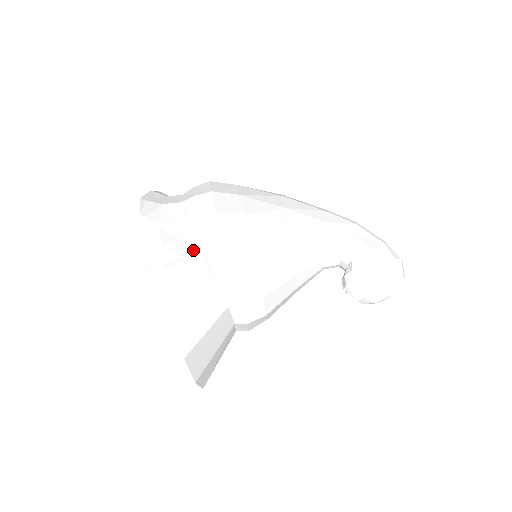
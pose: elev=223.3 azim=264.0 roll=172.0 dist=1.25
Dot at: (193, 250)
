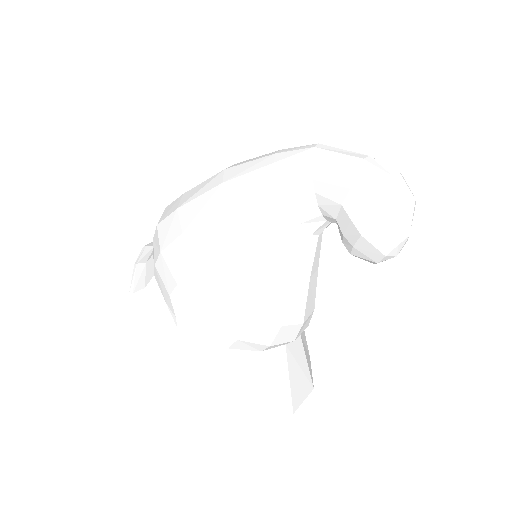
Dot at: (190, 335)
